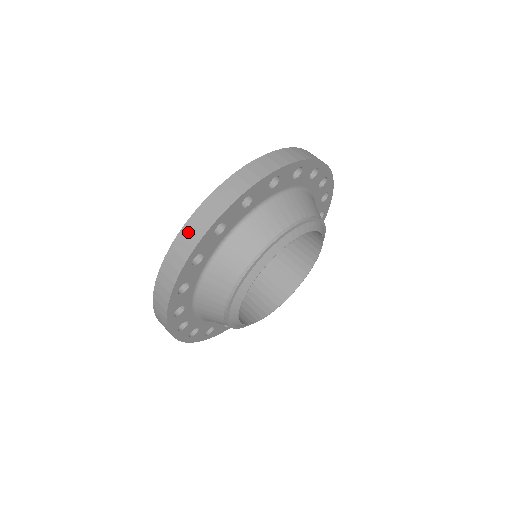
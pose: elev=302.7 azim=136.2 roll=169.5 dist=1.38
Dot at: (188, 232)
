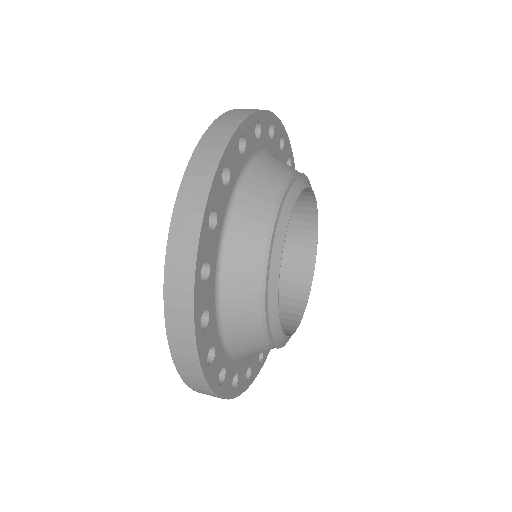
Dot at: (230, 115)
